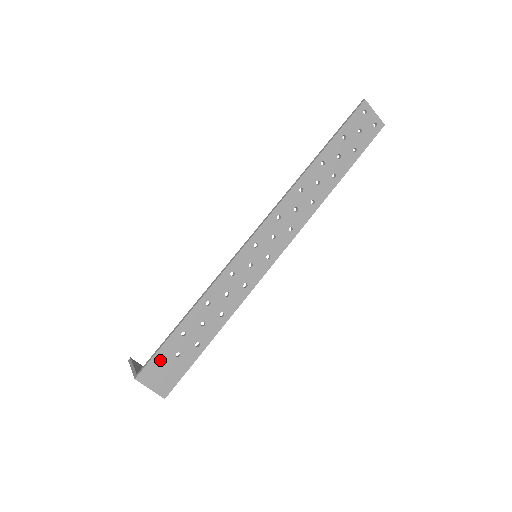
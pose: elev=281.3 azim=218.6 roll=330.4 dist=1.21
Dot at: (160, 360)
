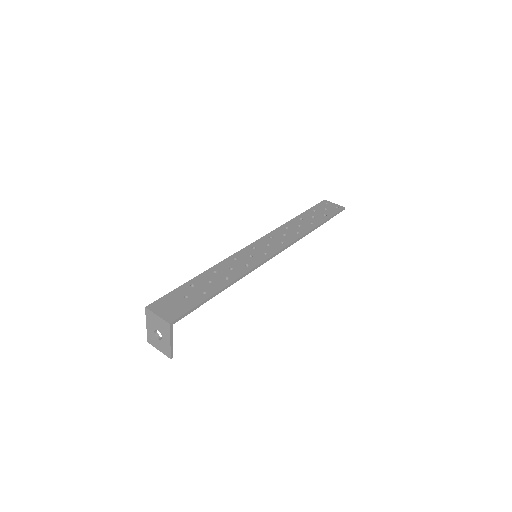
Dot at: (170, 299)
